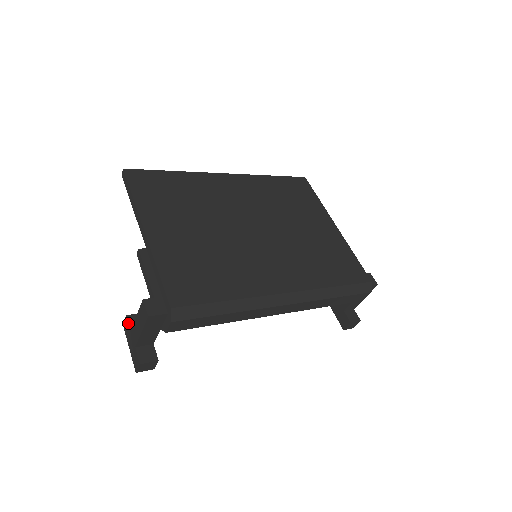
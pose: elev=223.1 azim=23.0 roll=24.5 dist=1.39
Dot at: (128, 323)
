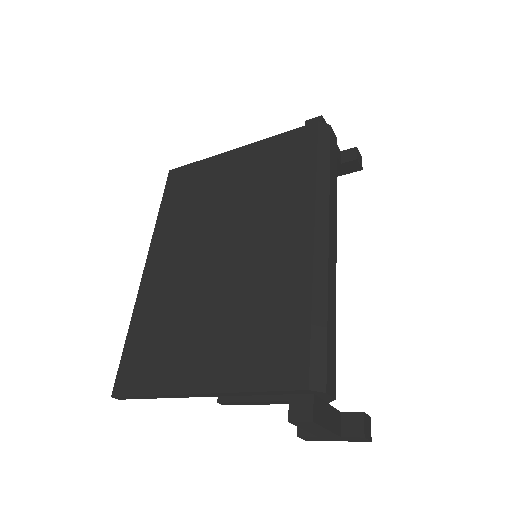
Dot at: (307, 437)
